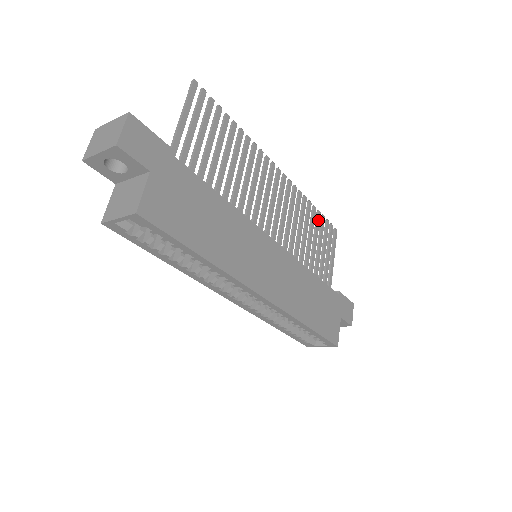
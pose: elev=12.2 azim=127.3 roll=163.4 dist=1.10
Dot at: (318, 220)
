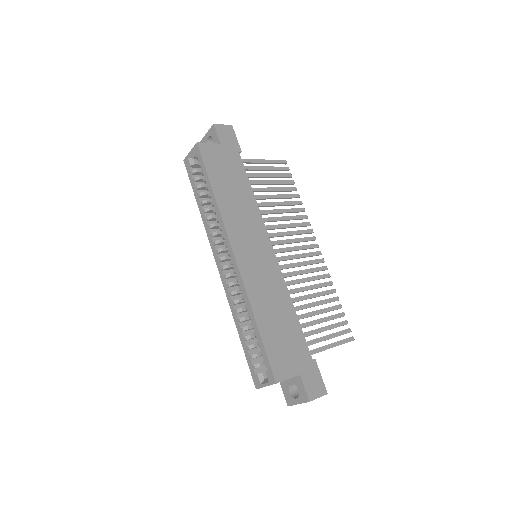
Dot at: (335, 307)
